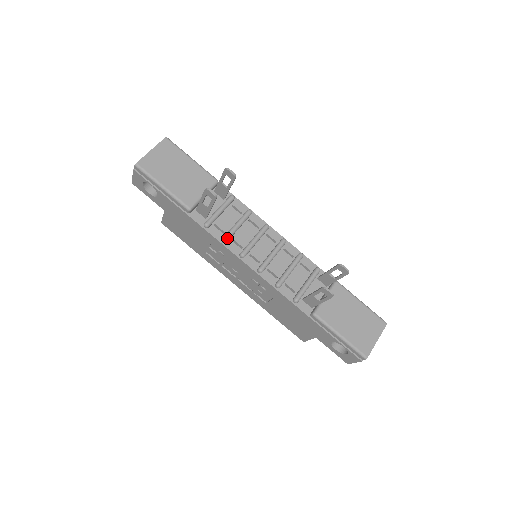
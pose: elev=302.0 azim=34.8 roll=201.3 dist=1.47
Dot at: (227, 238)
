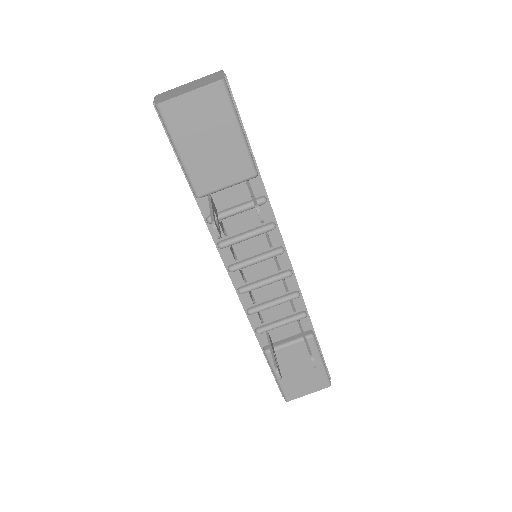
Dot at: (224, 246)
